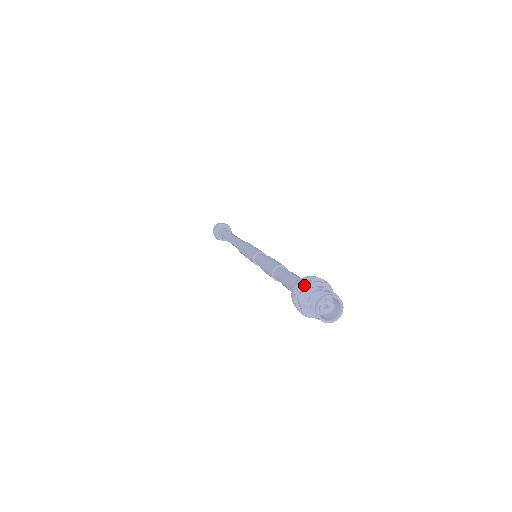
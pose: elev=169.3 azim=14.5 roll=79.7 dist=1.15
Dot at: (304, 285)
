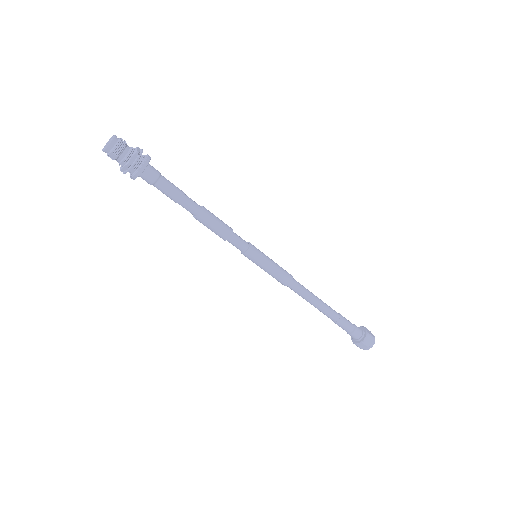
Dot at: occluded
